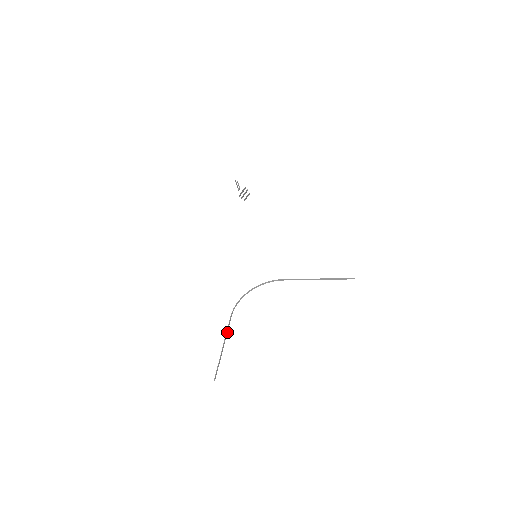
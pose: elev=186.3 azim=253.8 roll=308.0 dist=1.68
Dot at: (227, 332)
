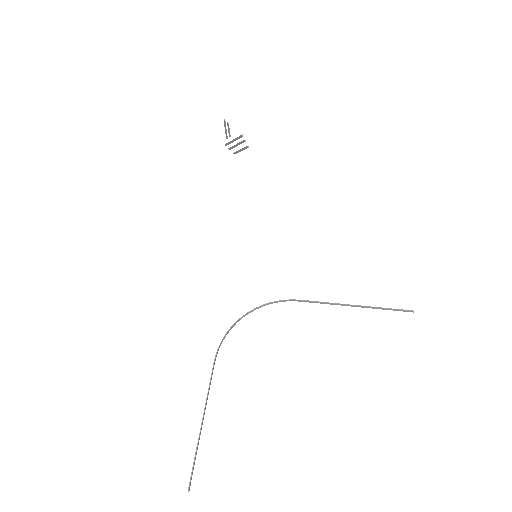
Dot at: (208, 392)
